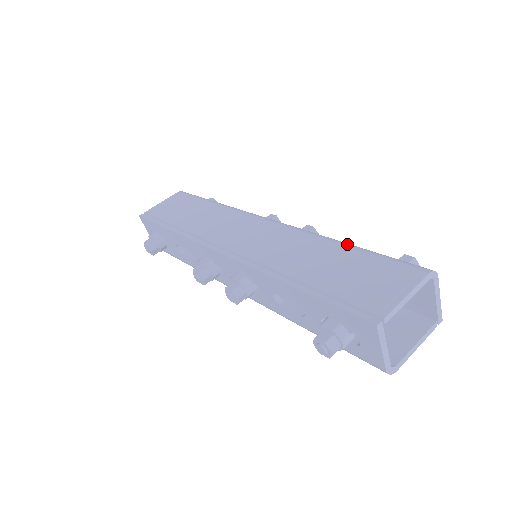
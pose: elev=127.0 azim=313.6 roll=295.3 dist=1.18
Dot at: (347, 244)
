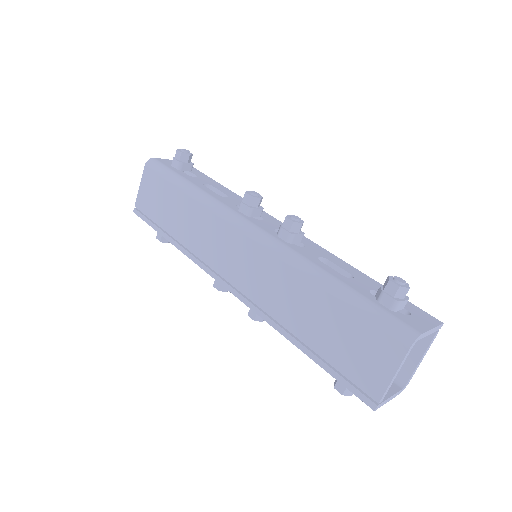
Dot at: (329, 288)
